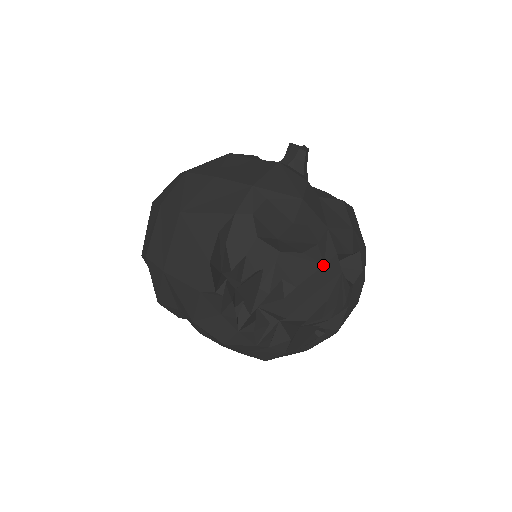
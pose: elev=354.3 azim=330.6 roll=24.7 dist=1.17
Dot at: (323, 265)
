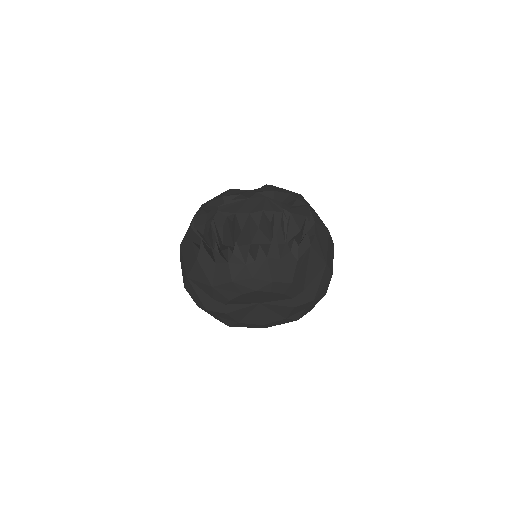
Dot at: (249, 199)
